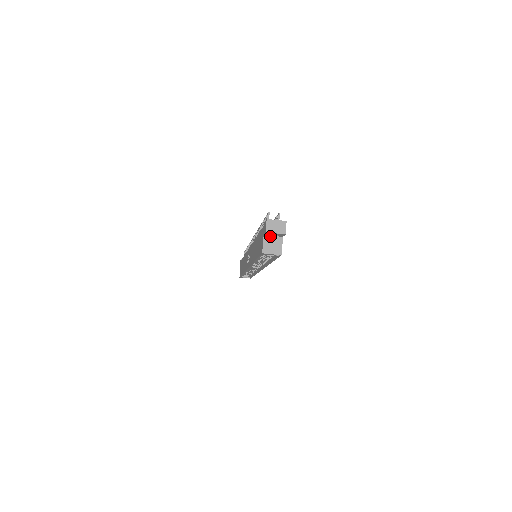
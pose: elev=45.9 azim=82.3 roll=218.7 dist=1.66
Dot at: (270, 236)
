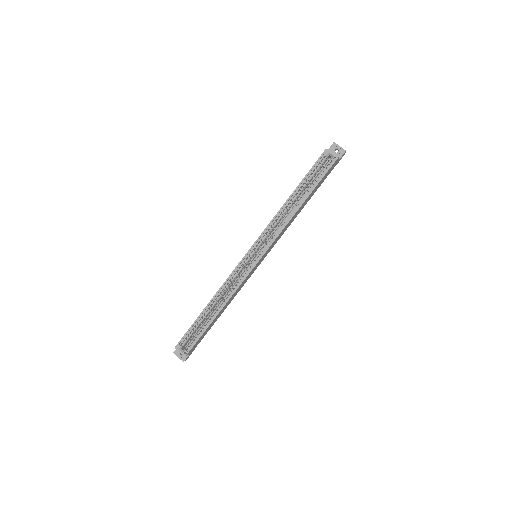
Dot at: occluded
